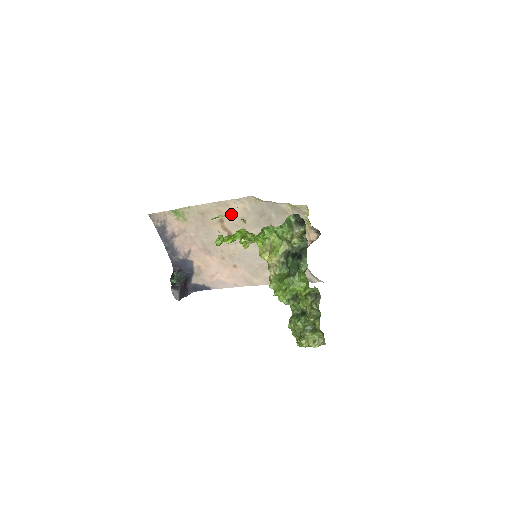
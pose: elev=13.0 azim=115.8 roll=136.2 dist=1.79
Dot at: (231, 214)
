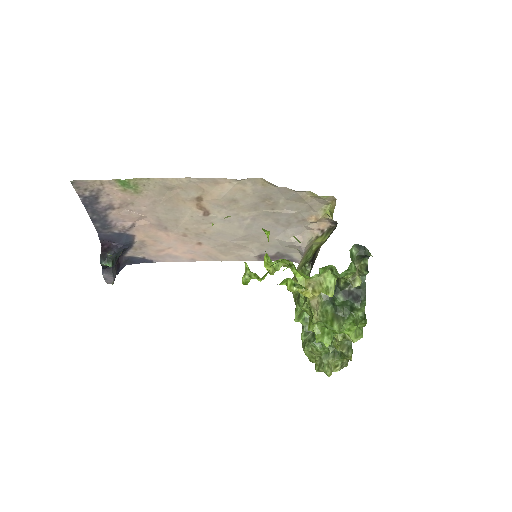
Dot at: (219, 194)
